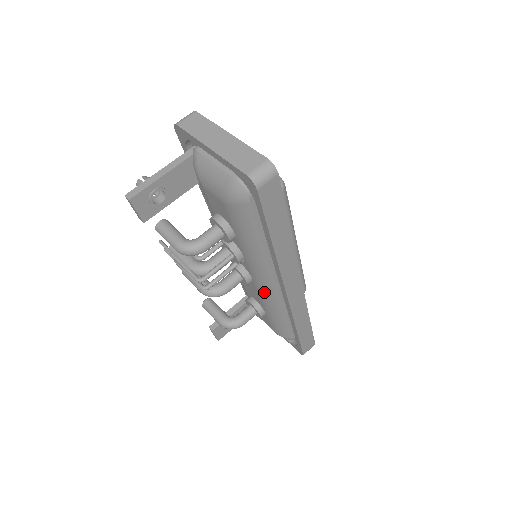
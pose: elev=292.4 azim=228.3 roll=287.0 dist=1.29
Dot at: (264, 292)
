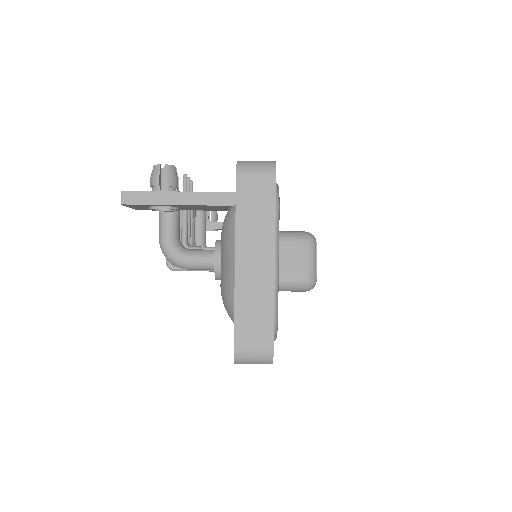
Dot at: occluded
